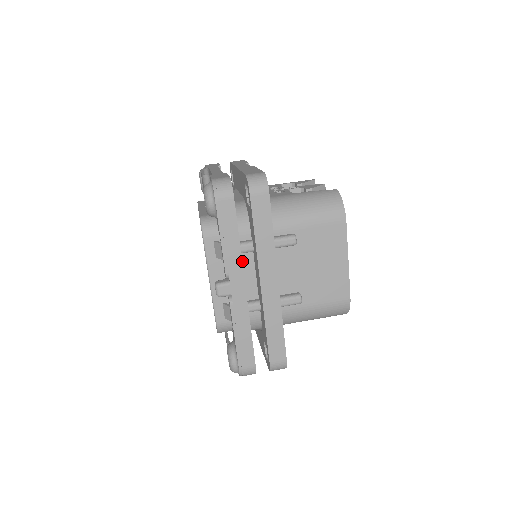
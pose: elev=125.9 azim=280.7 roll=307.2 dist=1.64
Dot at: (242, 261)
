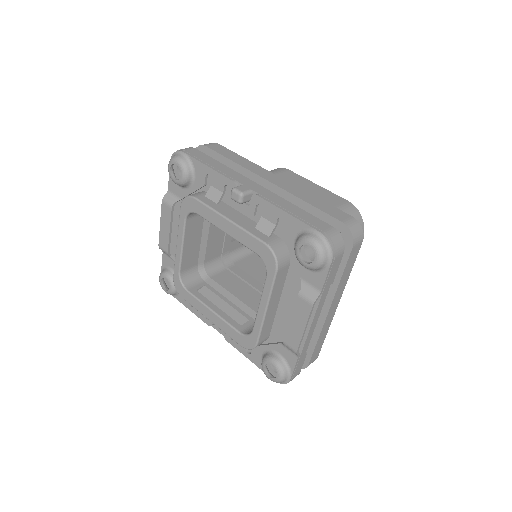
Dot at: occluded
